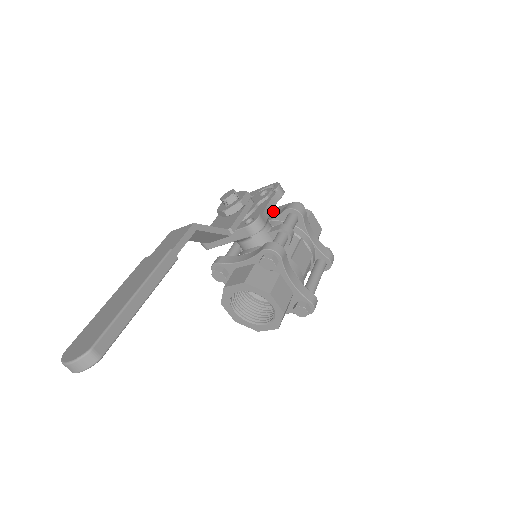
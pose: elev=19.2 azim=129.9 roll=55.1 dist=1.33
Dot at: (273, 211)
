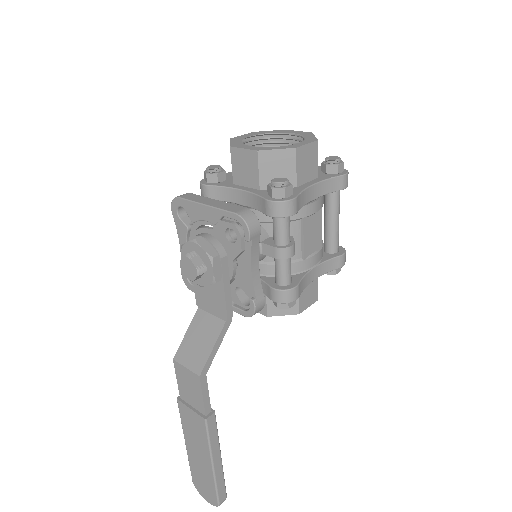
Dot at: (236, 159)
